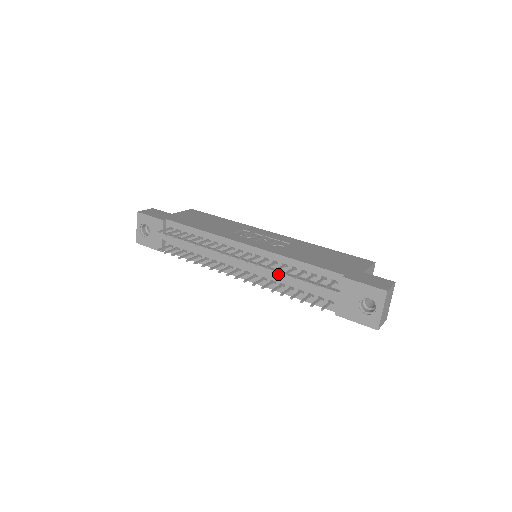
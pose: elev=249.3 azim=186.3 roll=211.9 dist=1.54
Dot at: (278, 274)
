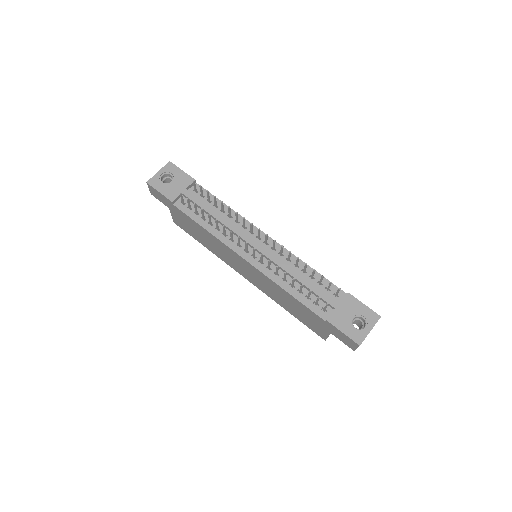
Dot at: (289, 268)
